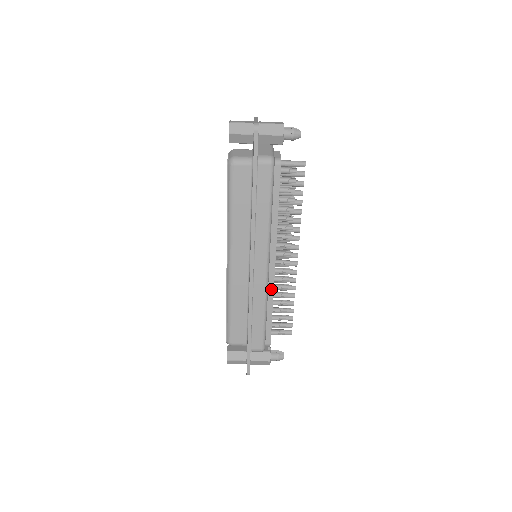
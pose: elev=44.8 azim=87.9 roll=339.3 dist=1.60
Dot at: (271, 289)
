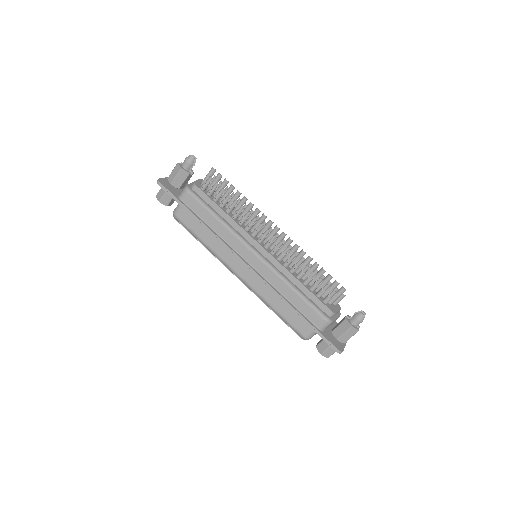
Dot at: (282, 268)
